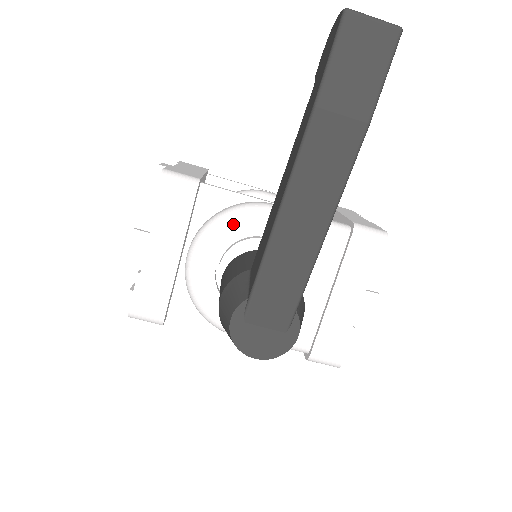
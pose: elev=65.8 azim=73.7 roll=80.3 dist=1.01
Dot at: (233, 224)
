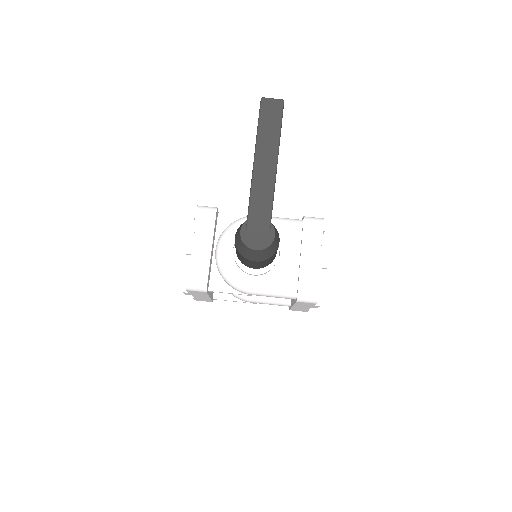
Dot at: (238, 227)
